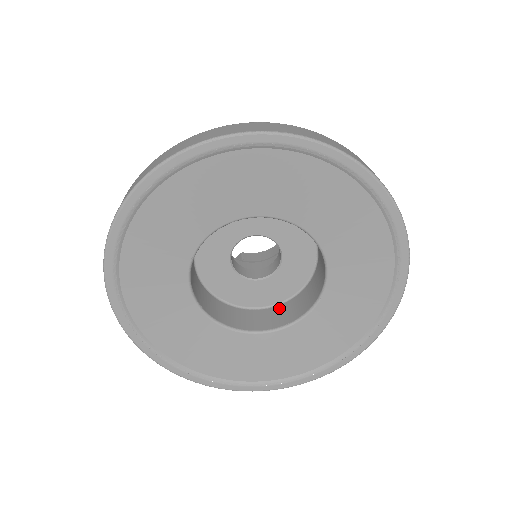
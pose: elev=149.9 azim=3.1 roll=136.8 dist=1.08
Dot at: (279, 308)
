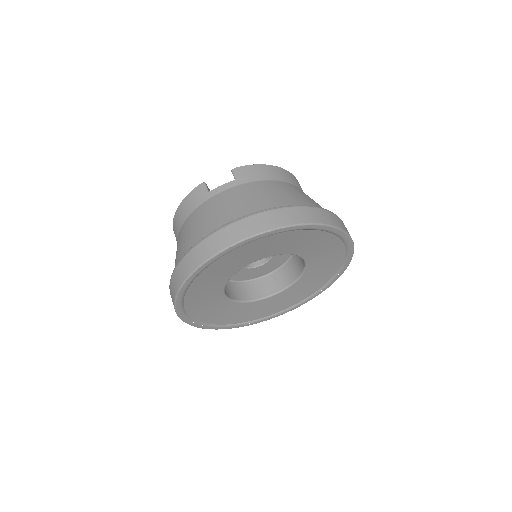
Dot at: occluded
